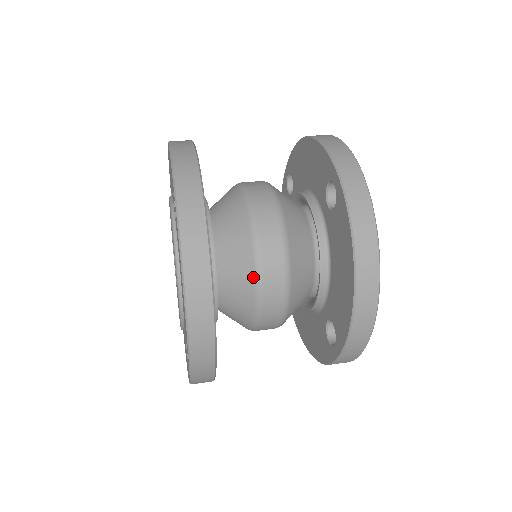
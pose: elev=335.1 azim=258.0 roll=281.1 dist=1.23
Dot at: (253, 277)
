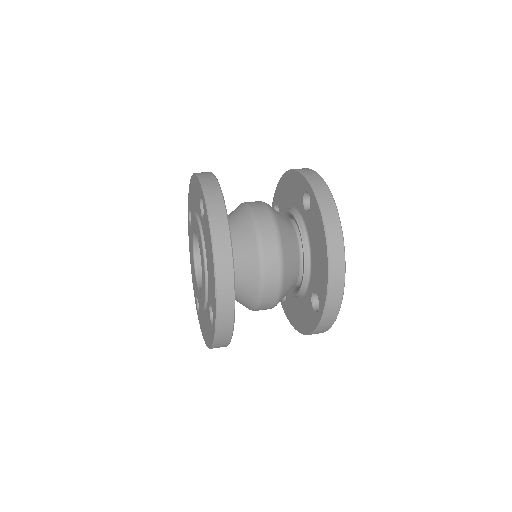
Dot at: (257, 257)
